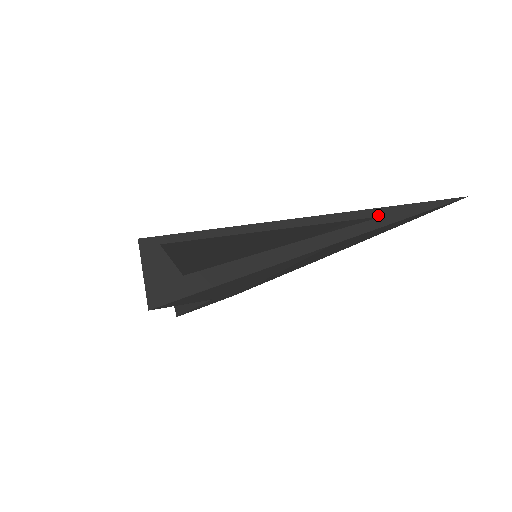
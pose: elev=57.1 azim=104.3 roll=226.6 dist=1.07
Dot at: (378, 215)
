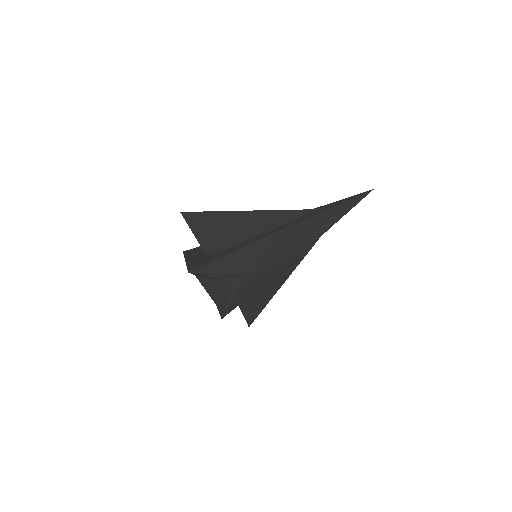
Dot at: (318, 210)
